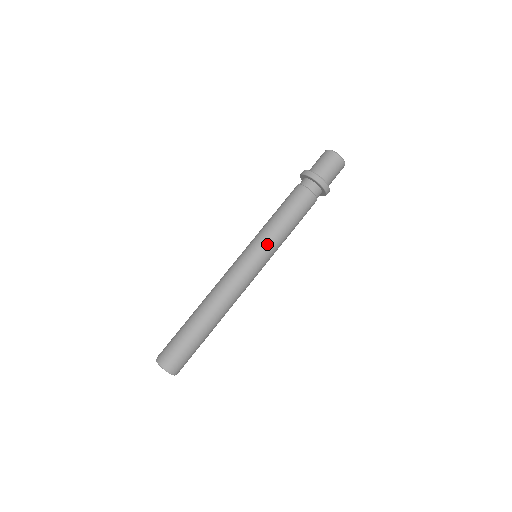
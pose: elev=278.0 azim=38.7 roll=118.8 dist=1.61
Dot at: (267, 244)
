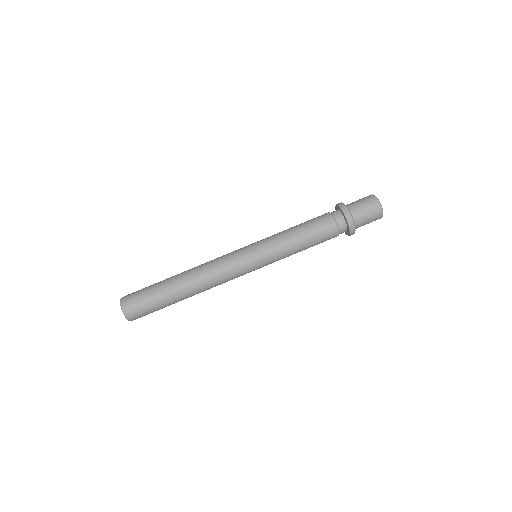
Dot at: (272, 256)
